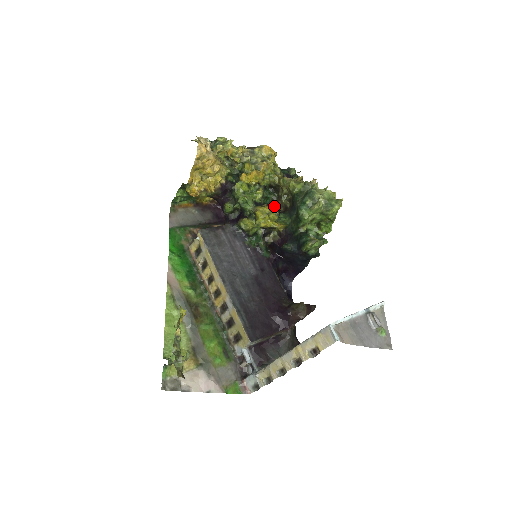
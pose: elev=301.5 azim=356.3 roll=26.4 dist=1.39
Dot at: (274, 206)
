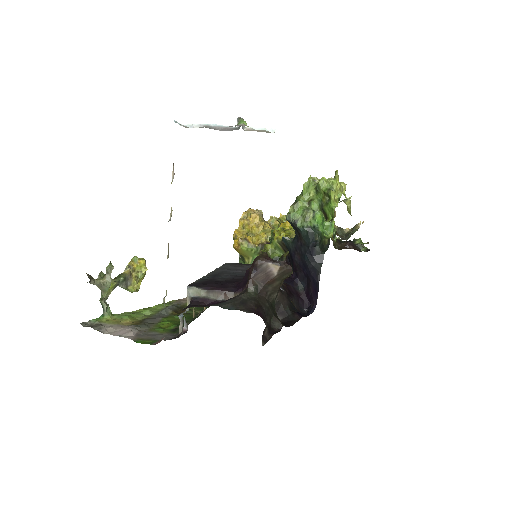
Dot at: occluded
